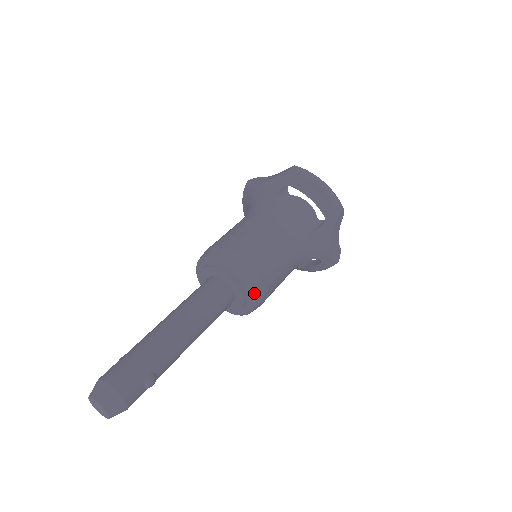
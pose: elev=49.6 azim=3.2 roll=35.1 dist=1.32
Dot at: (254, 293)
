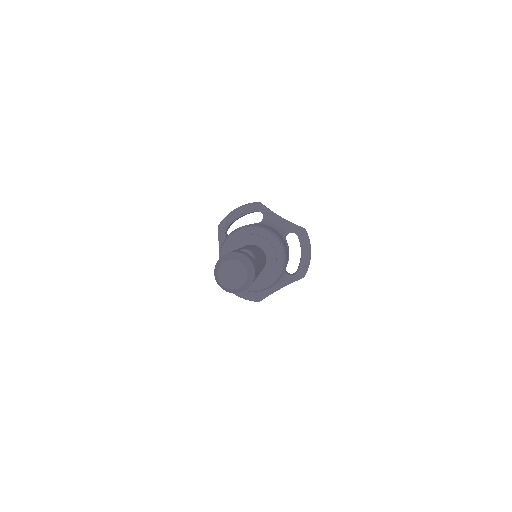
Dot at: (261, 228)
